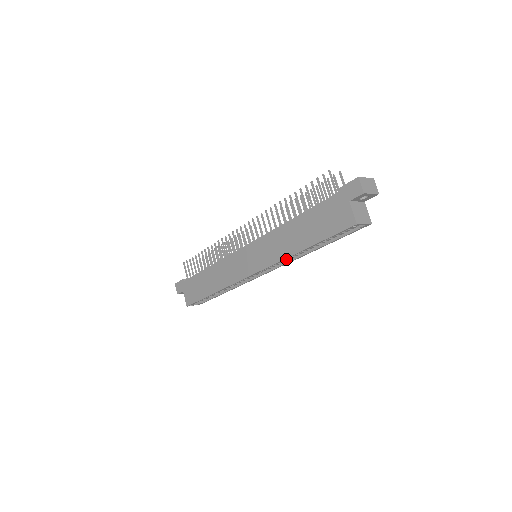
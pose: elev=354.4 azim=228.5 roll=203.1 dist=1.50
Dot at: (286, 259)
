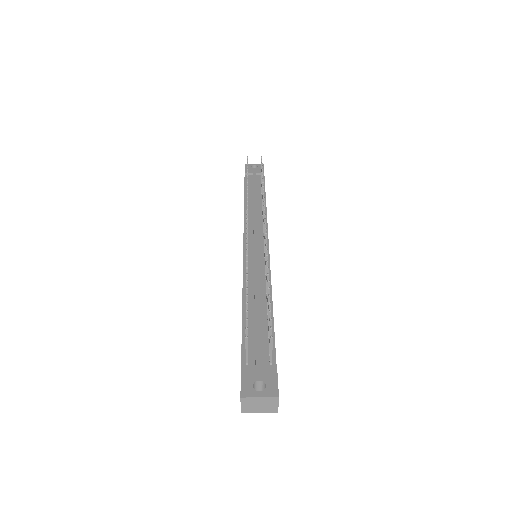
Dot at: occluded
